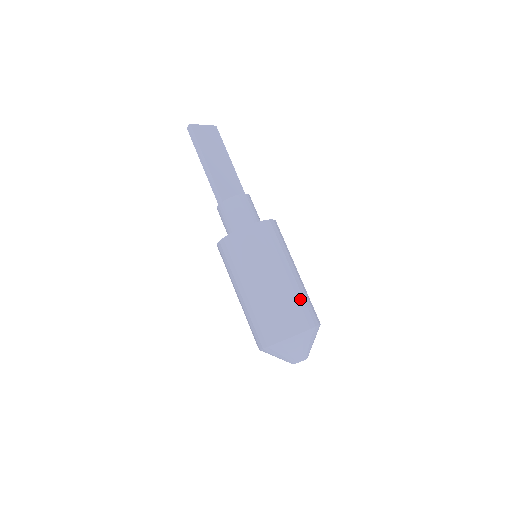
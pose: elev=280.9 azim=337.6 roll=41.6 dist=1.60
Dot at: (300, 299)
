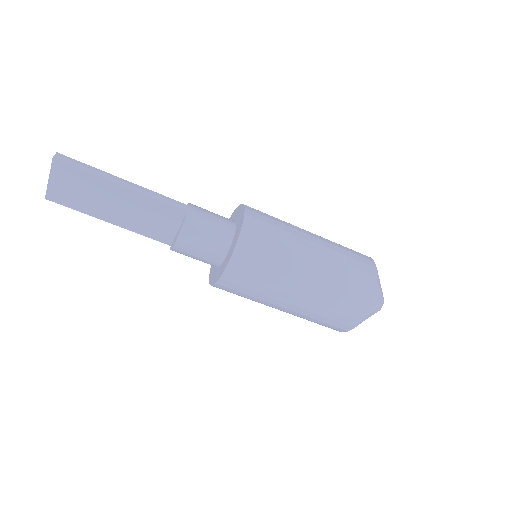
Dot at: (324, 314)
